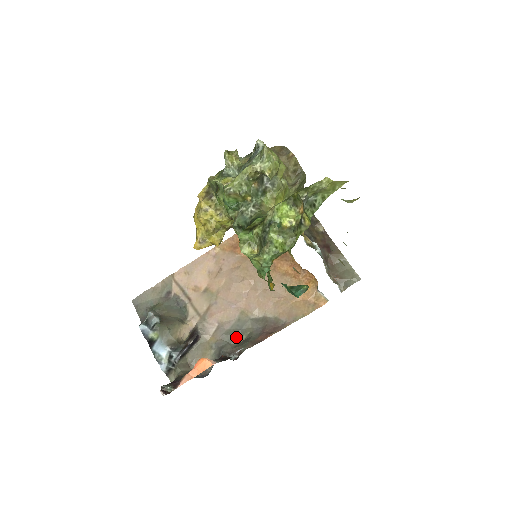
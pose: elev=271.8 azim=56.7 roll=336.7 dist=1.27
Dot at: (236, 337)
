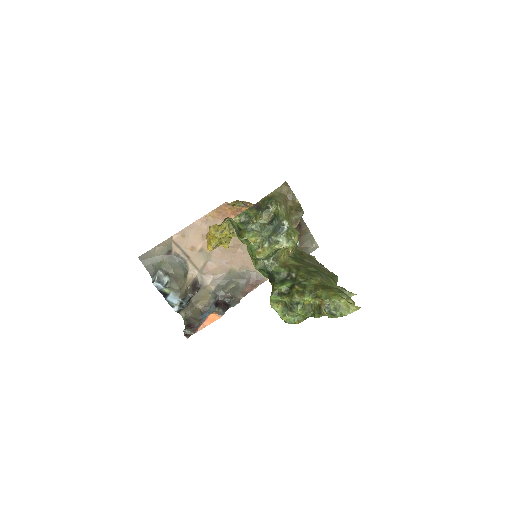
Dot at: (227, 285)
